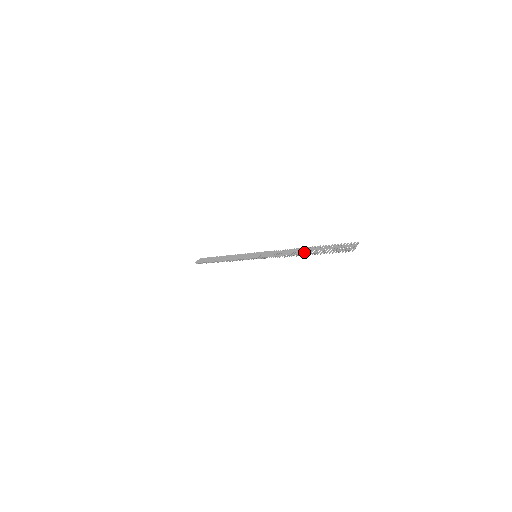
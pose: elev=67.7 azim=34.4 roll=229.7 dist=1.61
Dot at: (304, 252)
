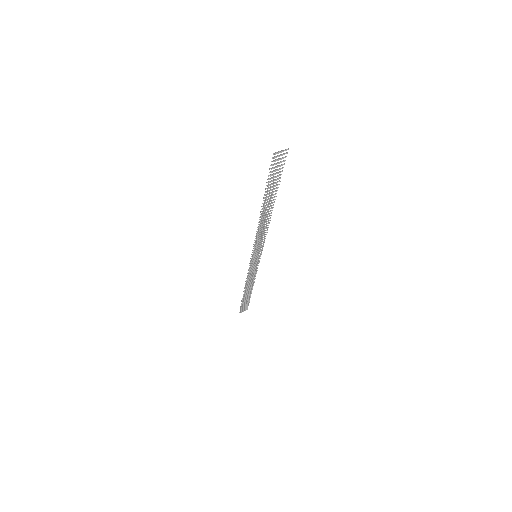
Dot at: (265, 205)
